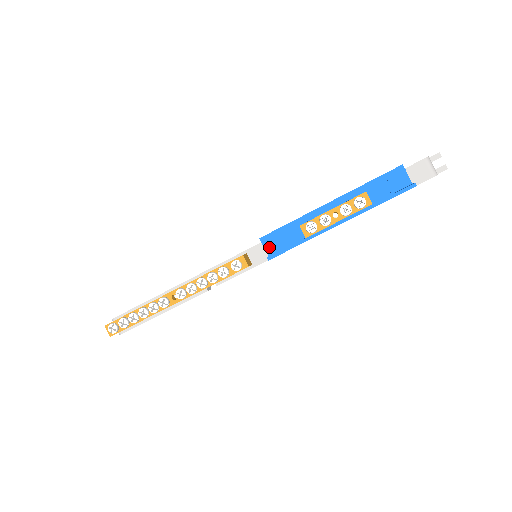
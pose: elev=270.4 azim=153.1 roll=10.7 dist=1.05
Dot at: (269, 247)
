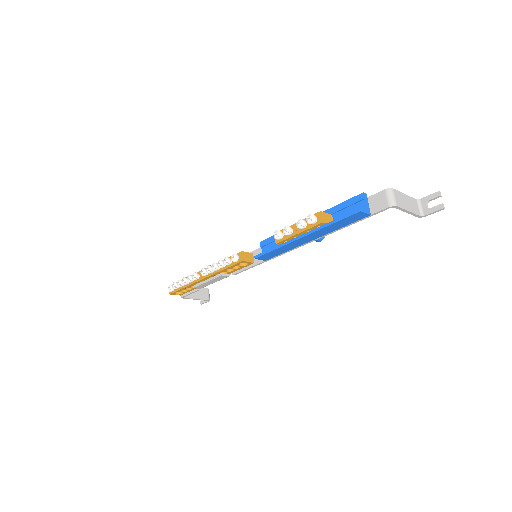
Dot at: (264, 250)
